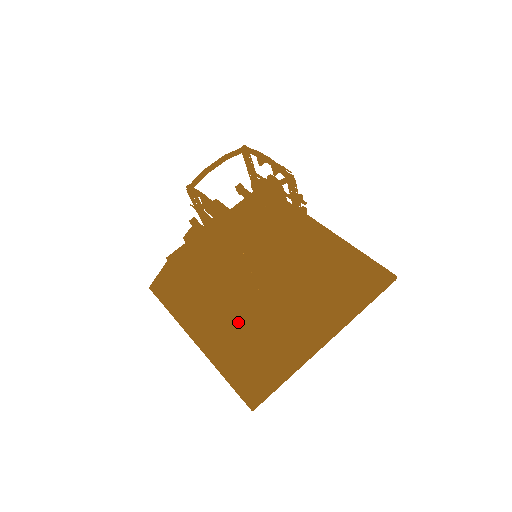
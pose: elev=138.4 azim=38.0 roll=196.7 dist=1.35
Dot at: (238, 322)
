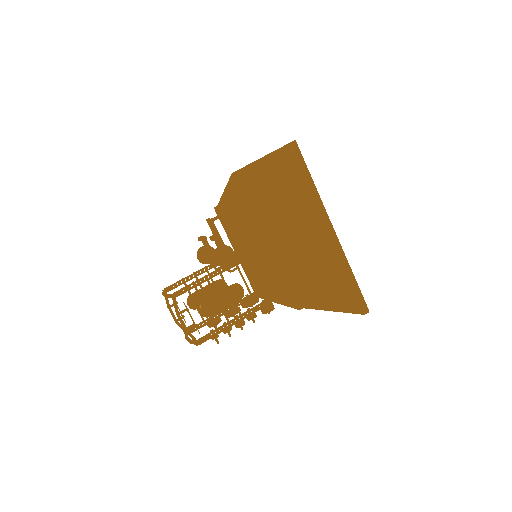
Dot at: (253, 288)
